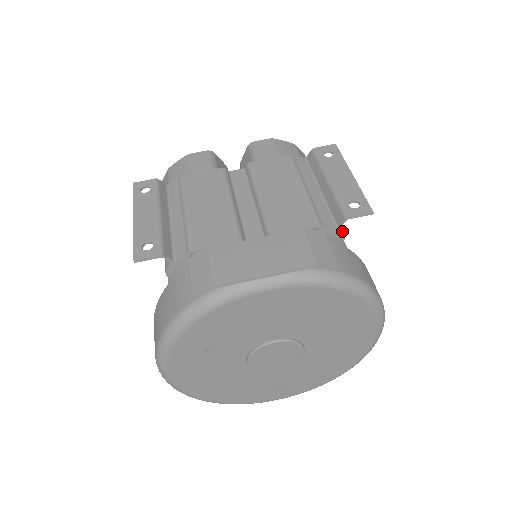
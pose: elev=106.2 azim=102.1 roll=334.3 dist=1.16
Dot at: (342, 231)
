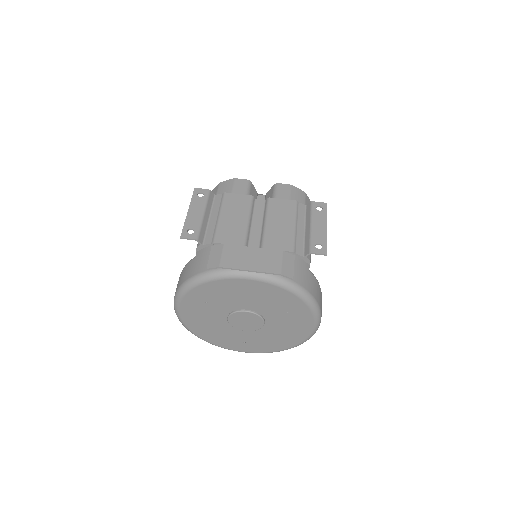
Dot at: (310, 259)
